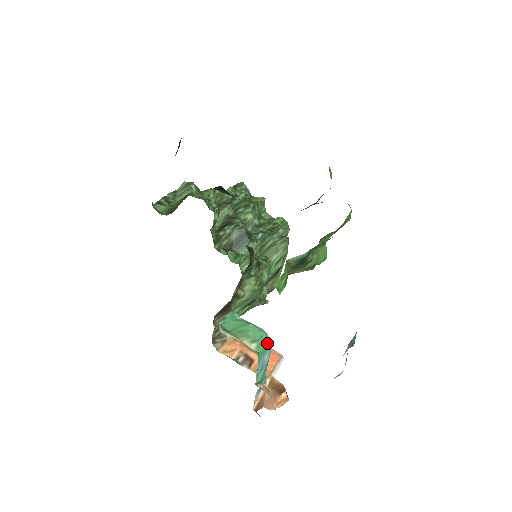
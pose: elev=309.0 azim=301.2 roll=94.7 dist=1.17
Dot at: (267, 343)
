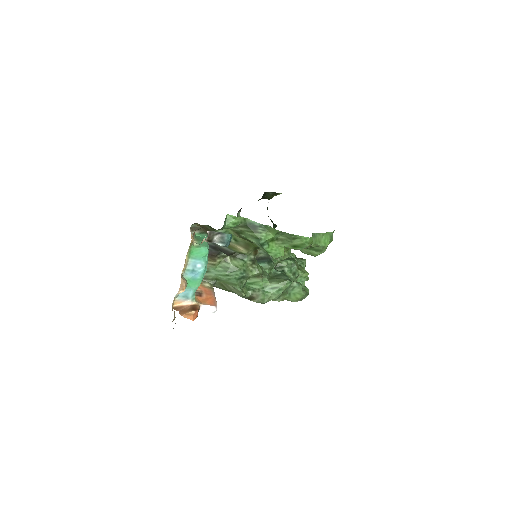
Dot at: (204, 253)
